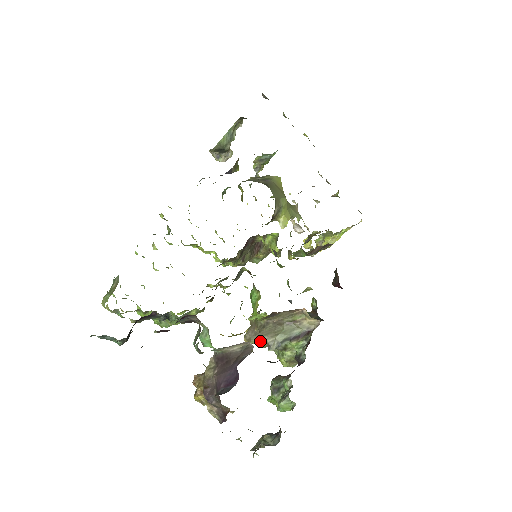
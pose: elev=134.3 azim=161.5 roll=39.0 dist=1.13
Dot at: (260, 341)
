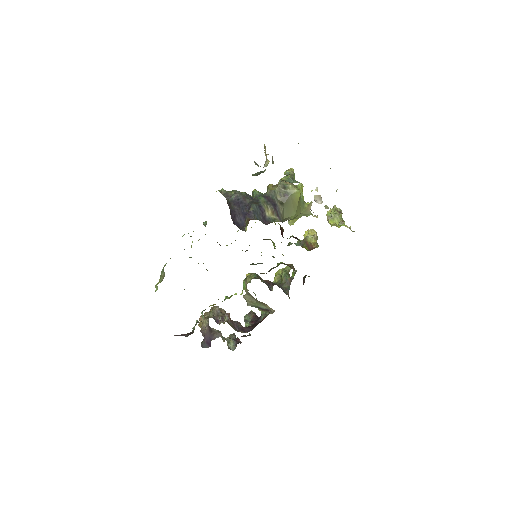
Dot at: (245, 298)
